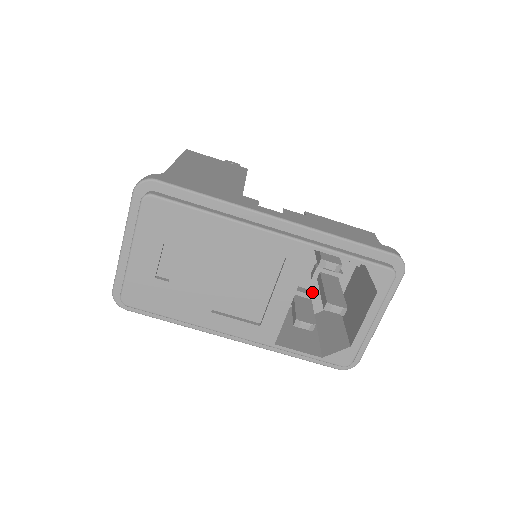
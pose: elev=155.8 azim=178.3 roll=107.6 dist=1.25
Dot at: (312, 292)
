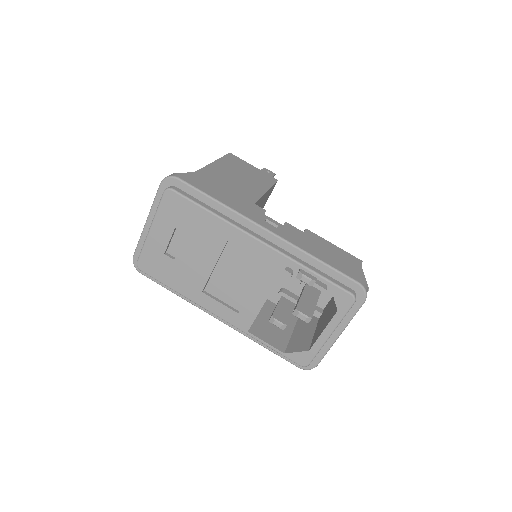
Dot at: (298, 298)
